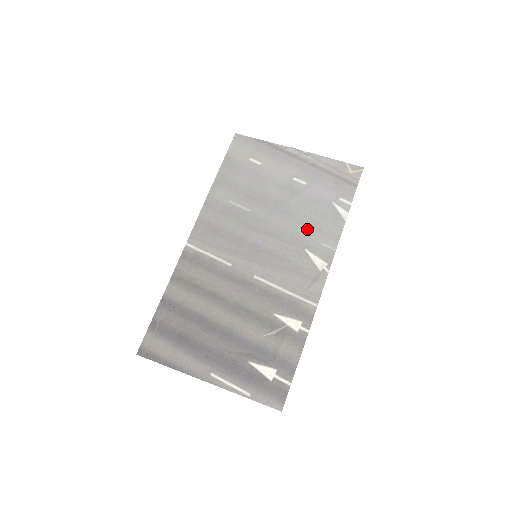
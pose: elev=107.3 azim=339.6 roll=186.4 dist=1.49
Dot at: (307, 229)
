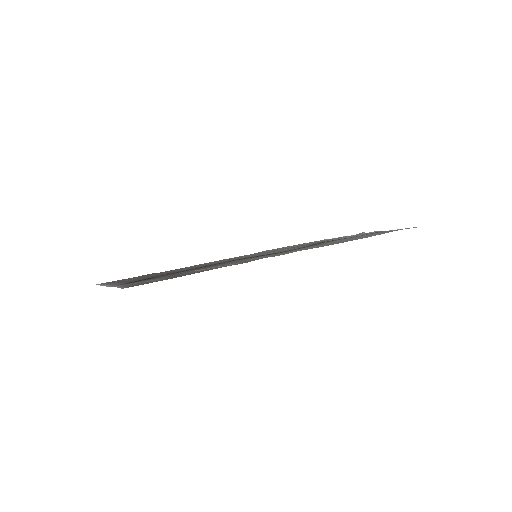
Dot at: occluded
